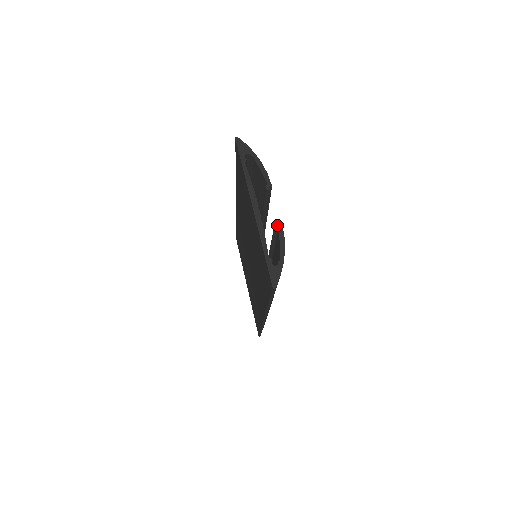
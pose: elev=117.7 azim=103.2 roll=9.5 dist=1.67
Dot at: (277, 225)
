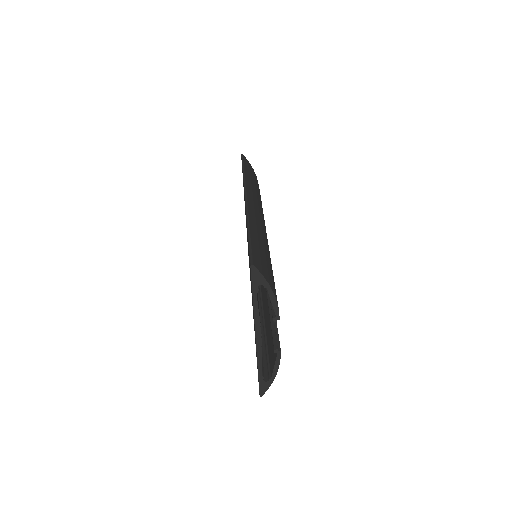
Dot at: (276, 353)
